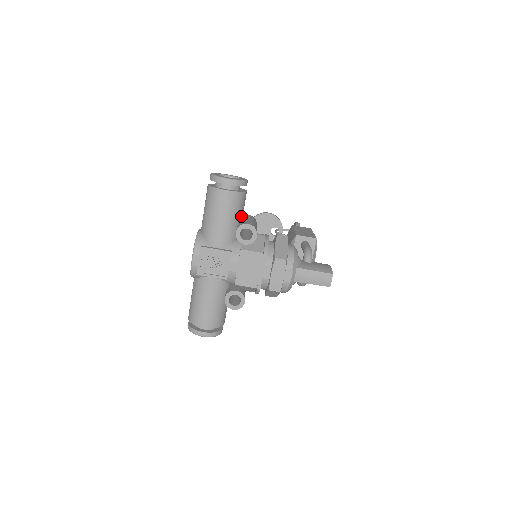
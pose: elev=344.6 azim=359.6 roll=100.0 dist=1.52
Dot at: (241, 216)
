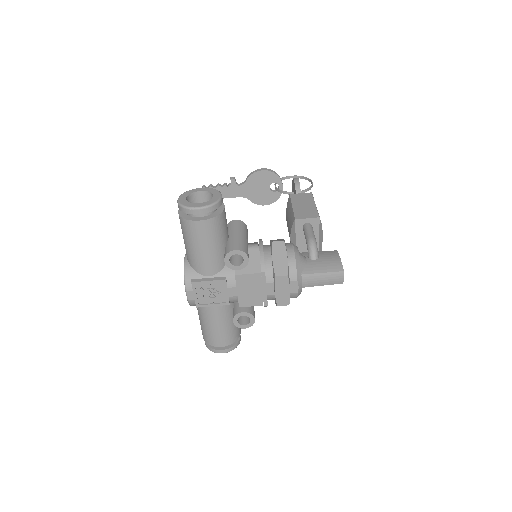
Dot at: (226, 236)
